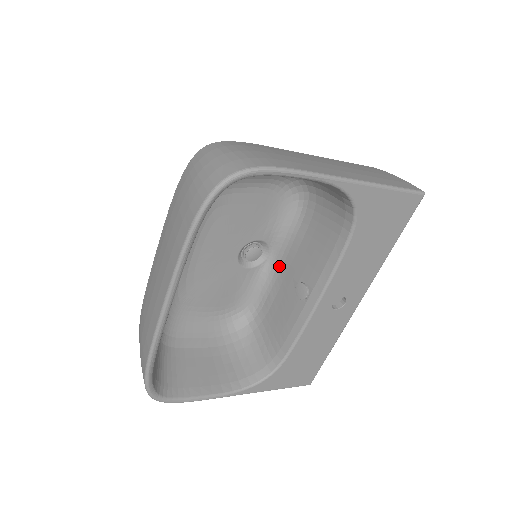
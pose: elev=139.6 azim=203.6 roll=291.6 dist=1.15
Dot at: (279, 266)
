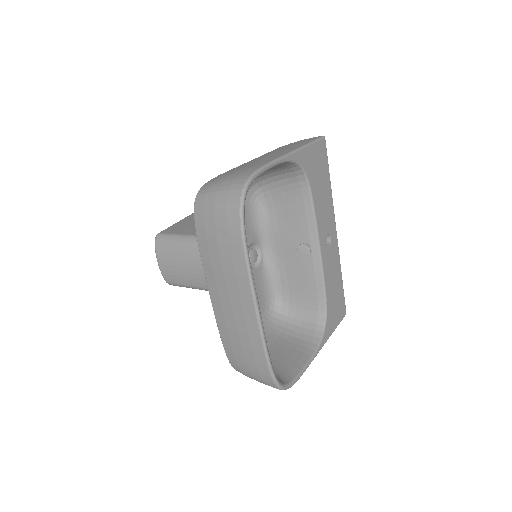
Dot at: (273, 252)
